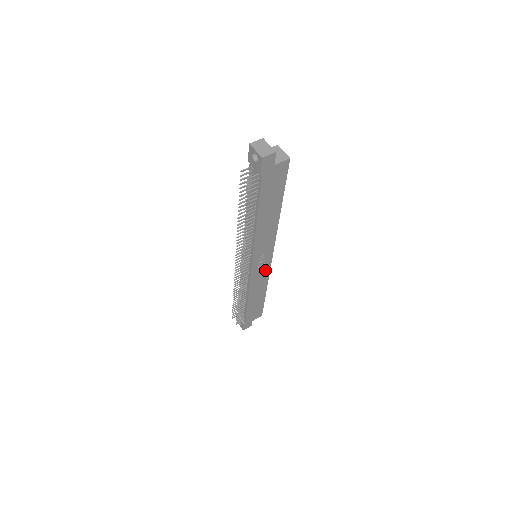
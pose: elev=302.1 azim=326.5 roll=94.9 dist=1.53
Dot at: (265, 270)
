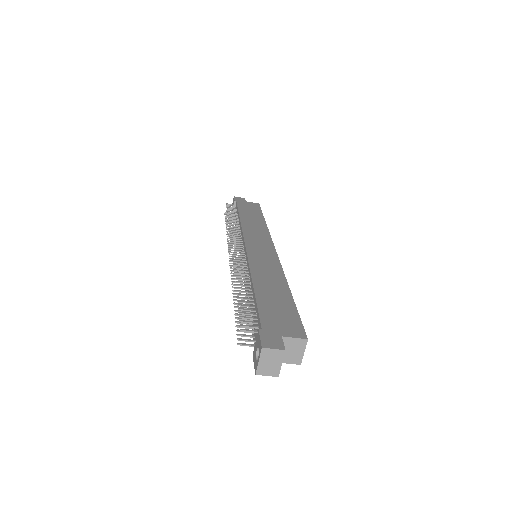
Dot at: occluded
